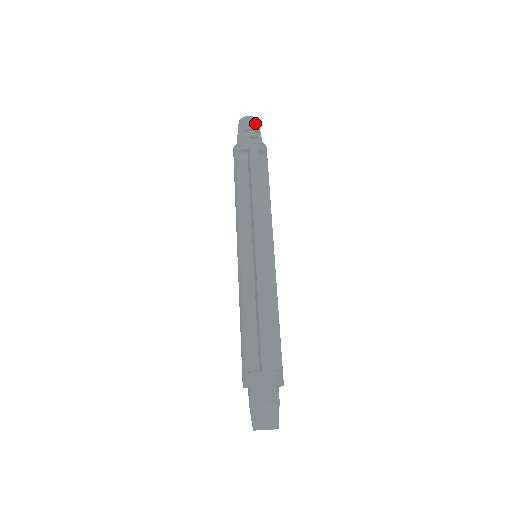
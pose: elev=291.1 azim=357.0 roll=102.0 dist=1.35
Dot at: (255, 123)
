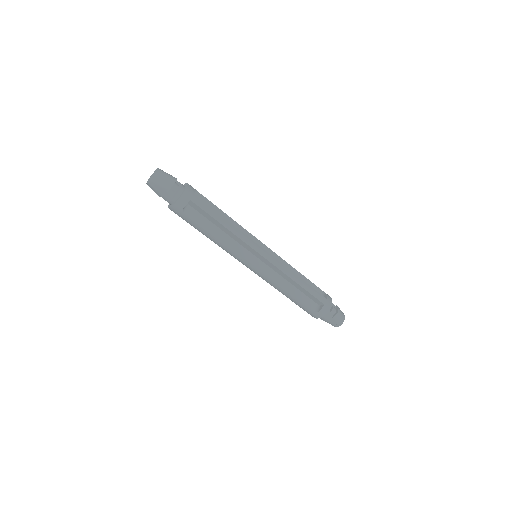
Dot at: (167, 175)
